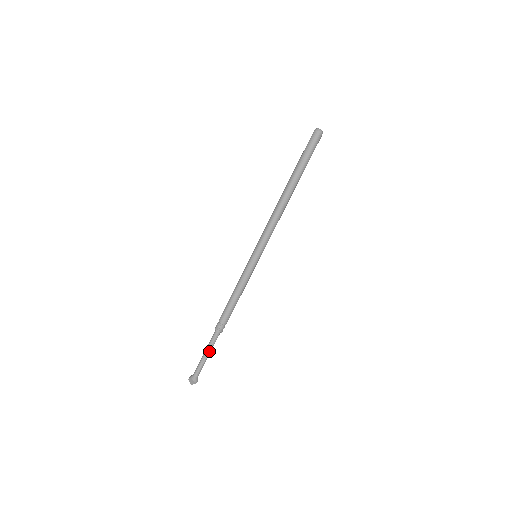
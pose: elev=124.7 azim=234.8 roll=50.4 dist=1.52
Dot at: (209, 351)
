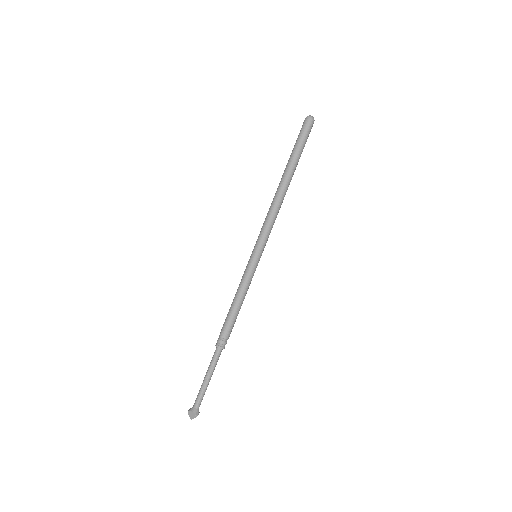
Dot at: (210, 374)
